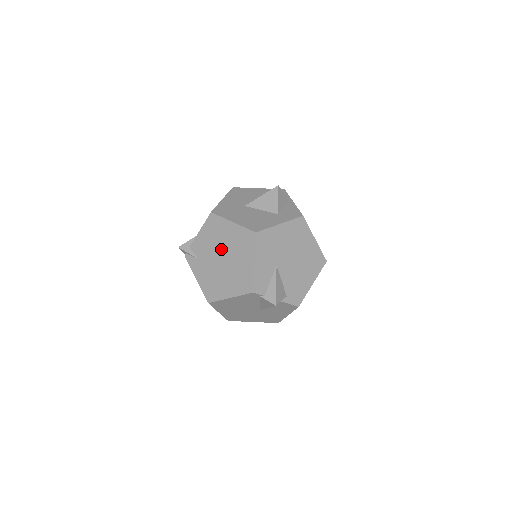
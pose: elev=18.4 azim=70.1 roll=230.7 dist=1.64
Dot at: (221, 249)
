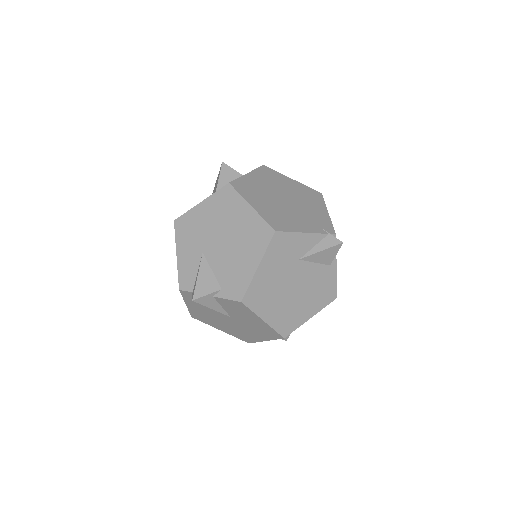
Dot at: occluded
